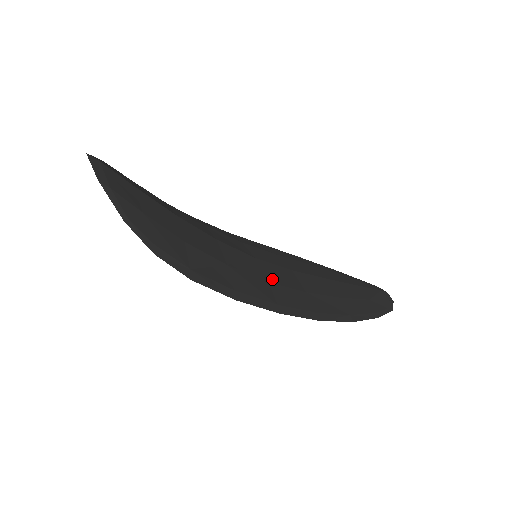
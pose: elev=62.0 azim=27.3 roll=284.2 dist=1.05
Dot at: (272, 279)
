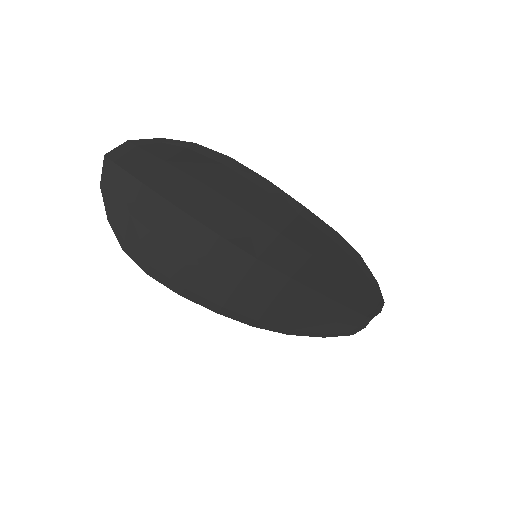
Dot at: (281, 240)
